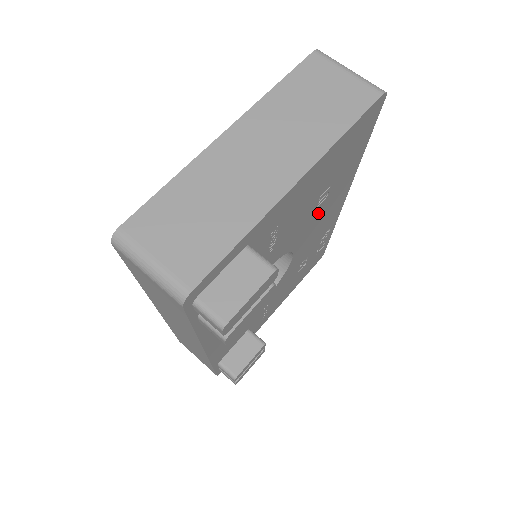
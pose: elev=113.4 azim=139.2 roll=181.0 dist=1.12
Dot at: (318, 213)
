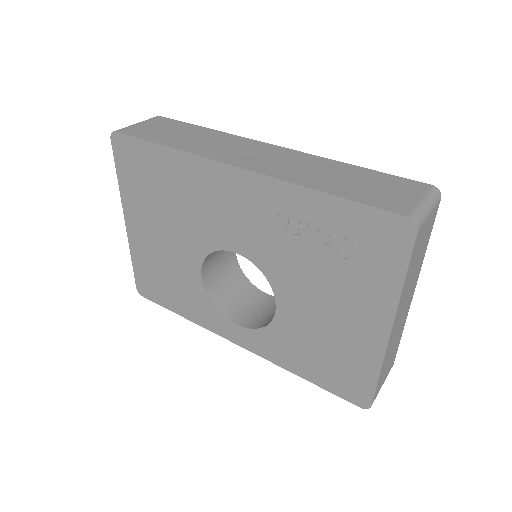
Dot at: occluded
